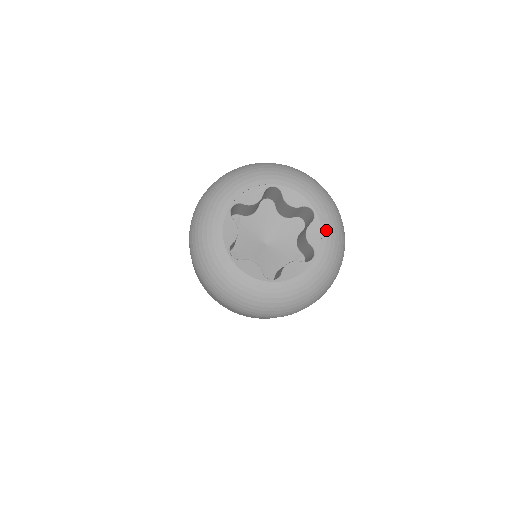
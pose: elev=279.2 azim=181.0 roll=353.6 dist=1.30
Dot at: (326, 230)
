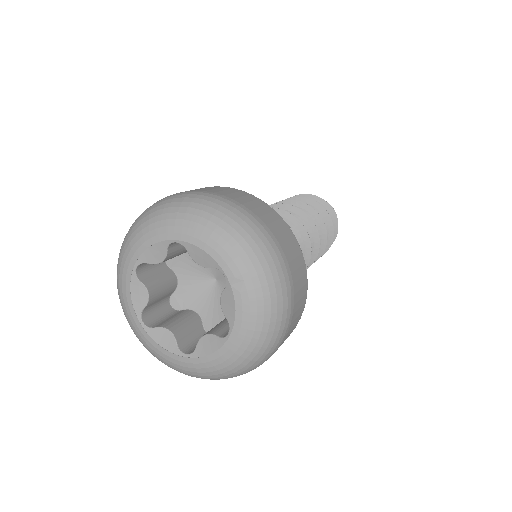
Dot at: (241, 301)
